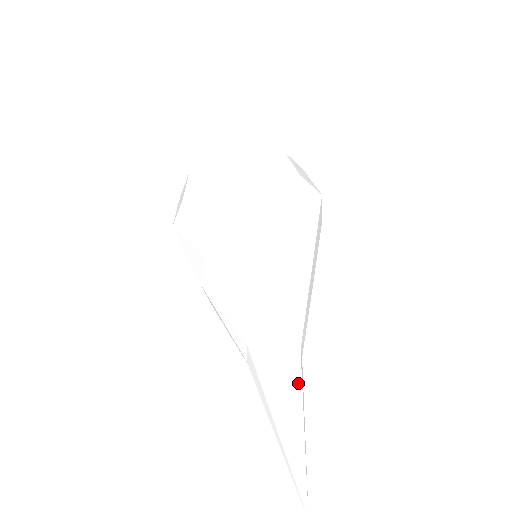
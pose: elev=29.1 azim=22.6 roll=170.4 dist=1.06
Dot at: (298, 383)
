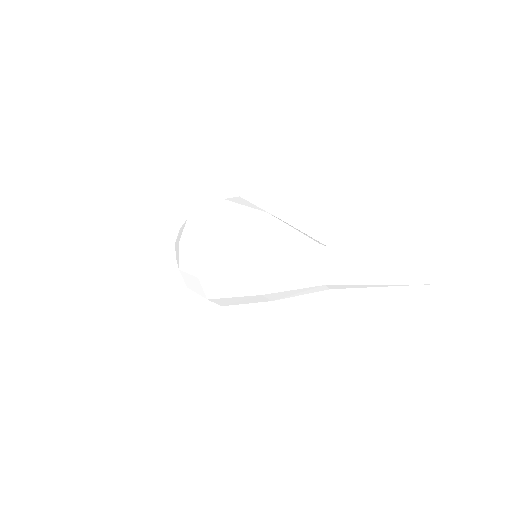
Dot at: occluded
